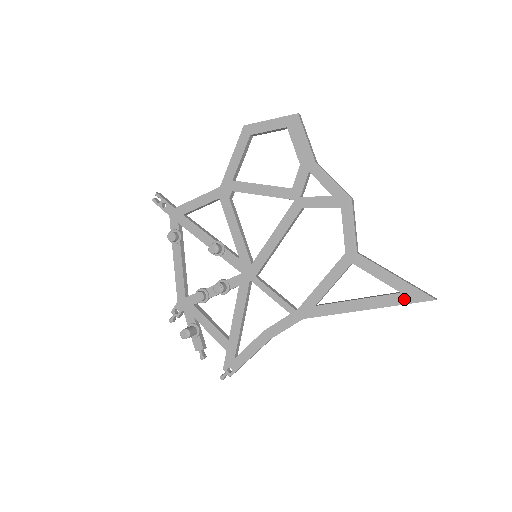
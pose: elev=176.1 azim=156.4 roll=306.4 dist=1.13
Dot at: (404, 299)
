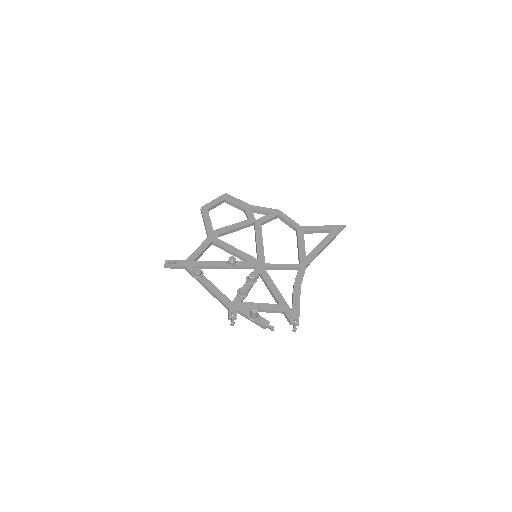
Dot at: (336, 231)
